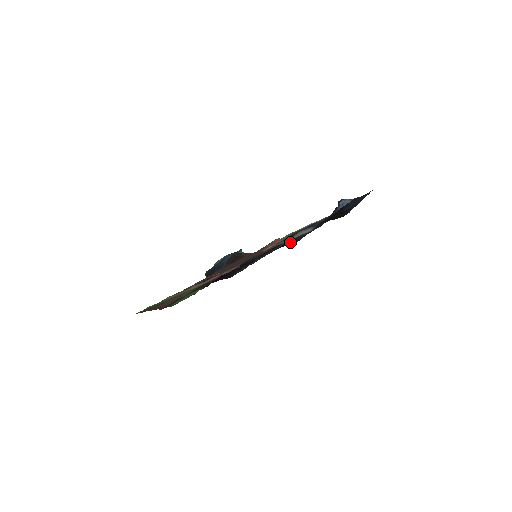
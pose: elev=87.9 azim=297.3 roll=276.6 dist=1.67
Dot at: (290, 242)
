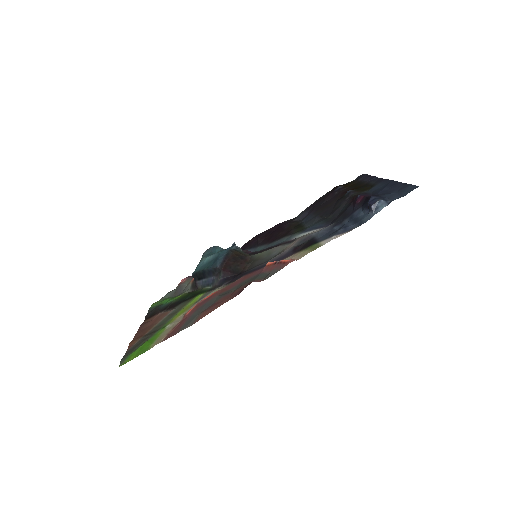
Dot at: (292, 221)
